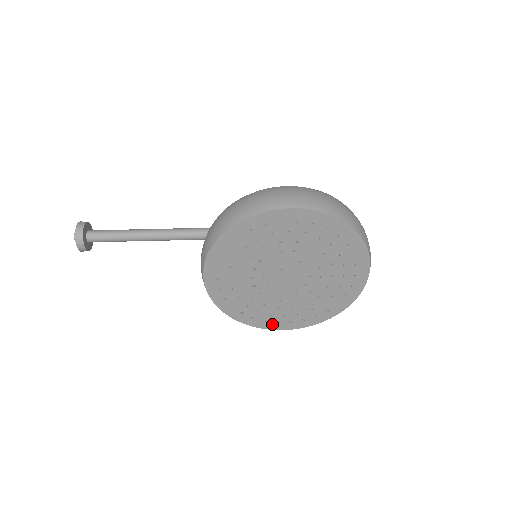
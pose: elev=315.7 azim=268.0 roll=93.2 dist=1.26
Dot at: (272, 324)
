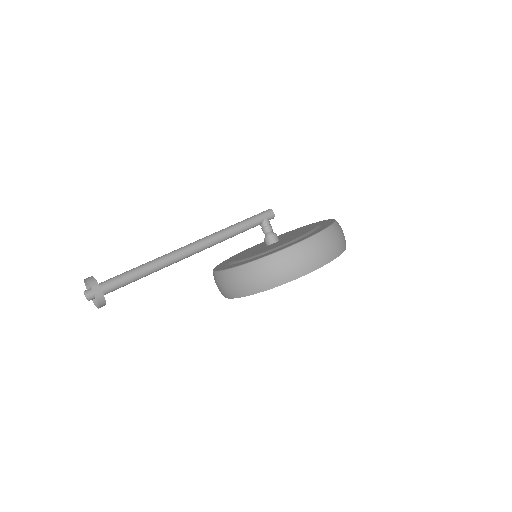
Dot at: occluded
